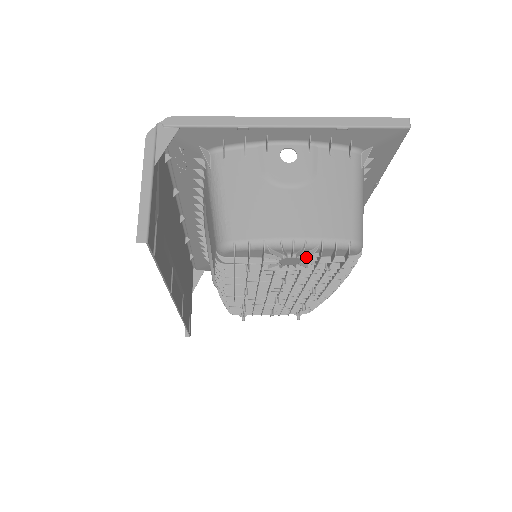
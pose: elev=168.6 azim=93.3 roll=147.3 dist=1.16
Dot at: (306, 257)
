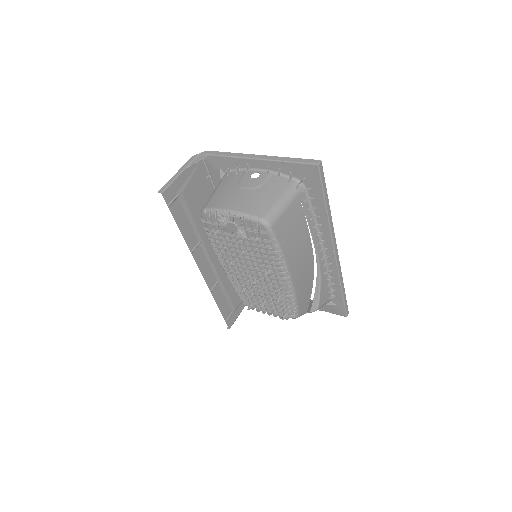
Dot at: (239, 225)
